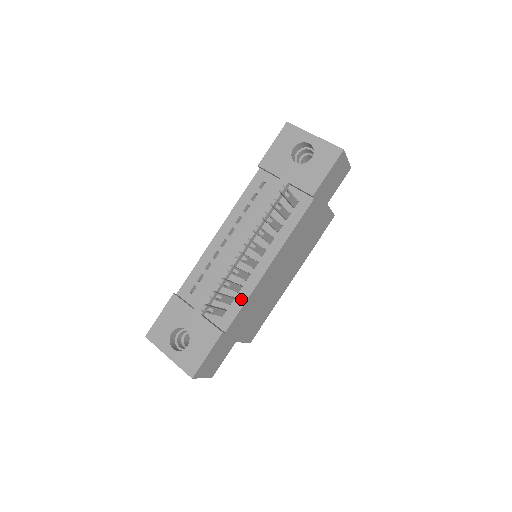
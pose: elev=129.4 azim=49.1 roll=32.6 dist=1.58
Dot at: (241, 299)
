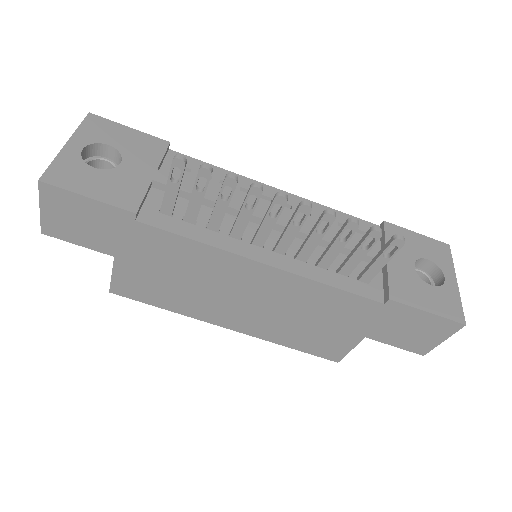
Dot at: (198, 234)
